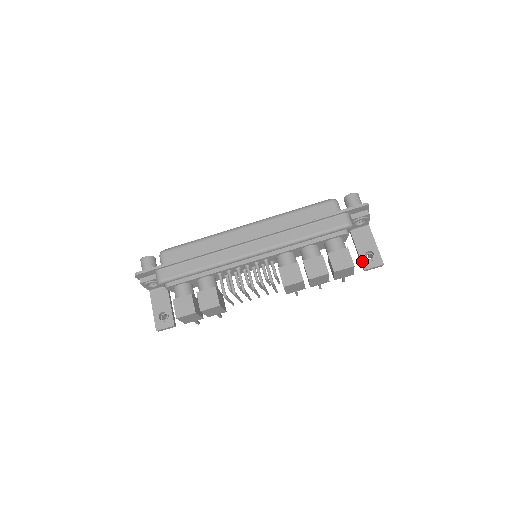
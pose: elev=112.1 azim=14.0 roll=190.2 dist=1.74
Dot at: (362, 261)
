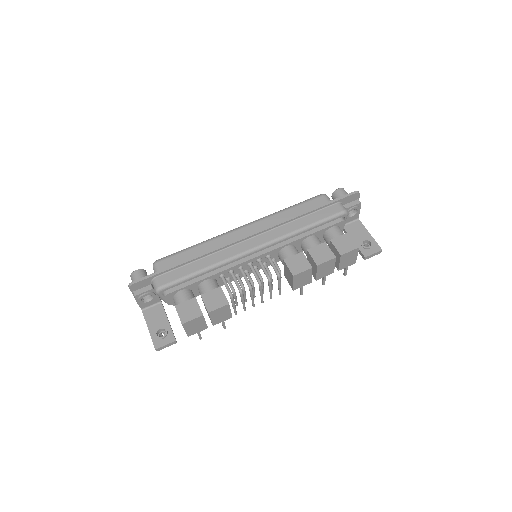
Dot at: (361, 250)
